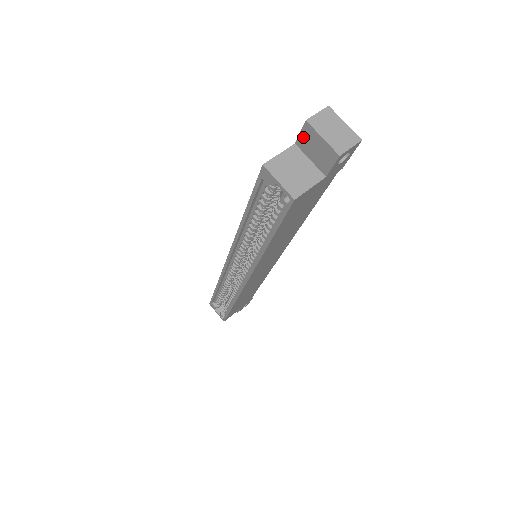
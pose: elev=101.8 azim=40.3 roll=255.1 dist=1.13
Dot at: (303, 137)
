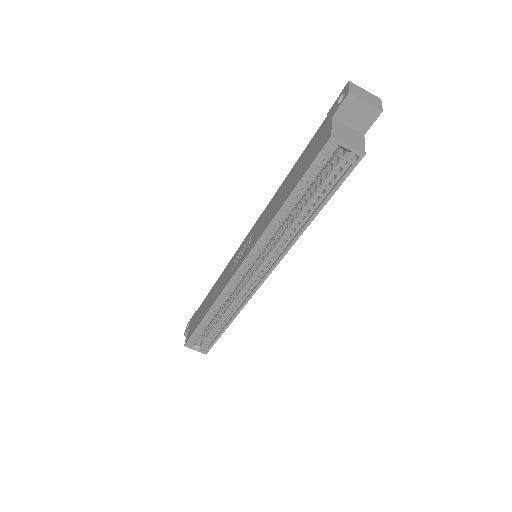
Dot at: (343, 108)
